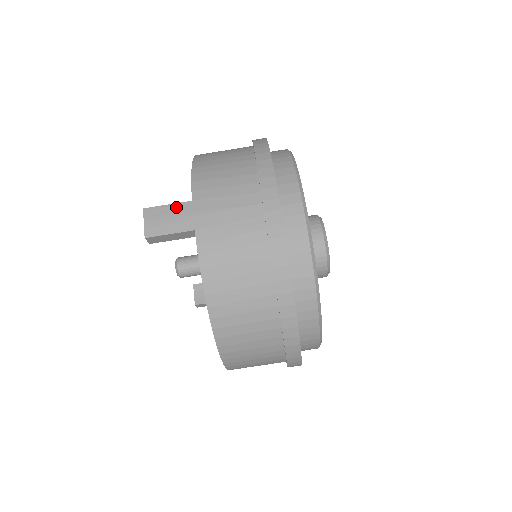
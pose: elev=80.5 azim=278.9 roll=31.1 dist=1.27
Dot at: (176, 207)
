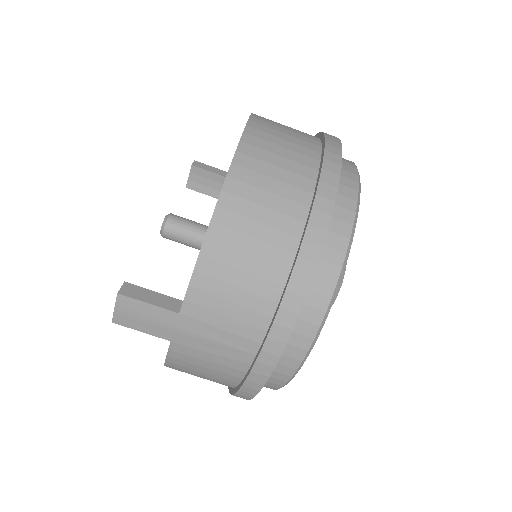
Dot at: (157, 312)
